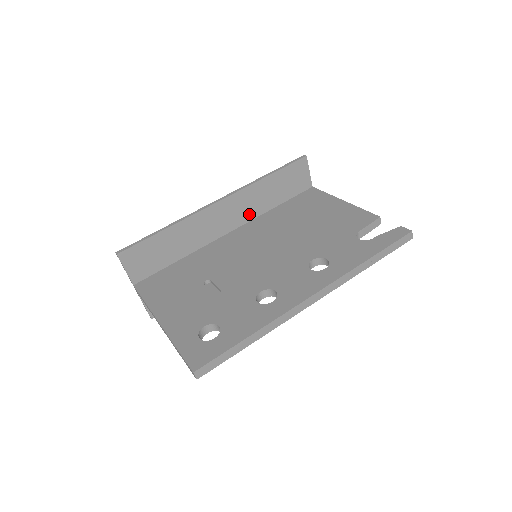
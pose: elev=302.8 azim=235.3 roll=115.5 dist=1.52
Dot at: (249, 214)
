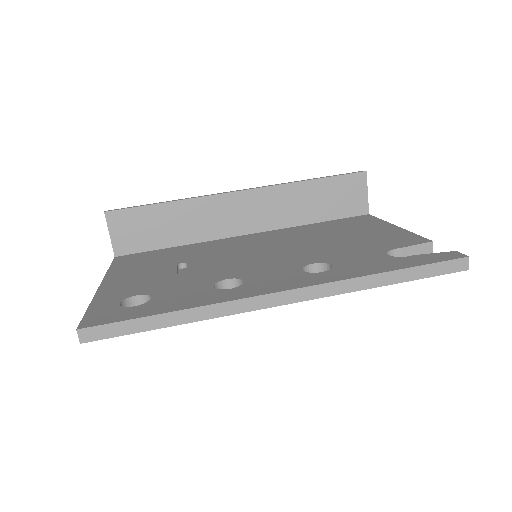
Dot at: (276, 220)
